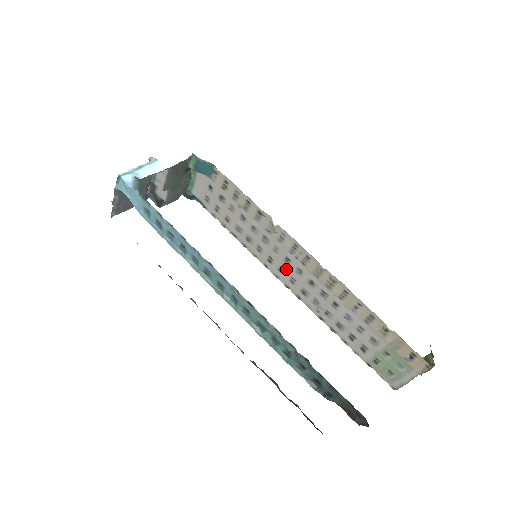
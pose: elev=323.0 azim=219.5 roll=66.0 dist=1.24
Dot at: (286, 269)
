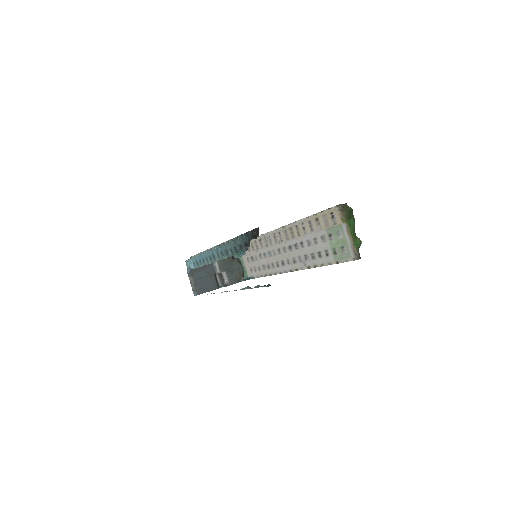
Dot at: (283, 259)
